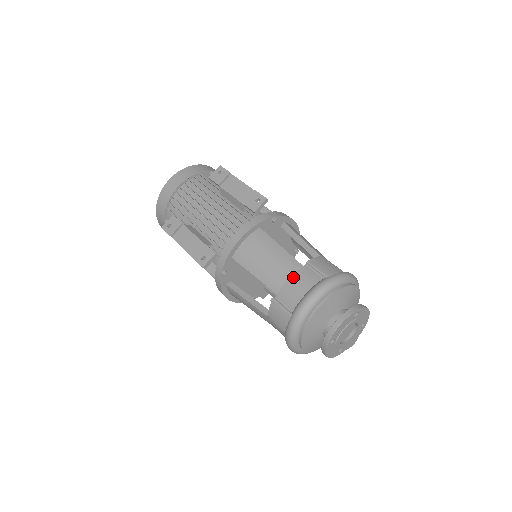
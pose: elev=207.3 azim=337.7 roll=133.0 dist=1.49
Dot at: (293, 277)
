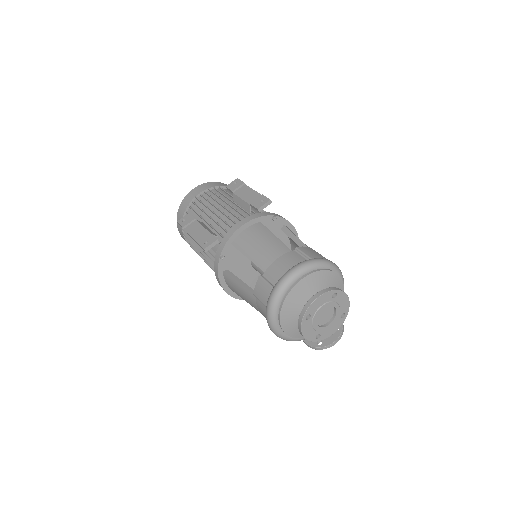
Dot at: (281, 258)
